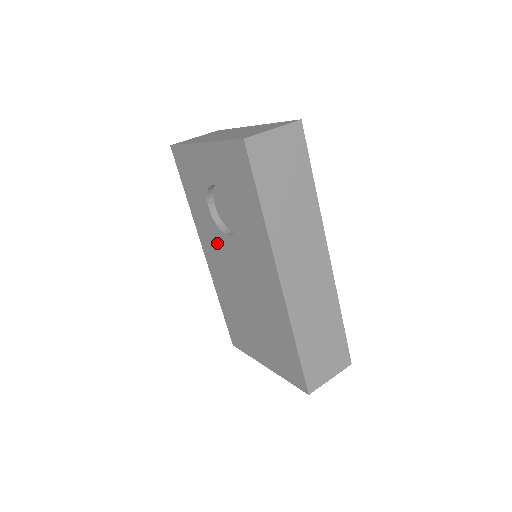
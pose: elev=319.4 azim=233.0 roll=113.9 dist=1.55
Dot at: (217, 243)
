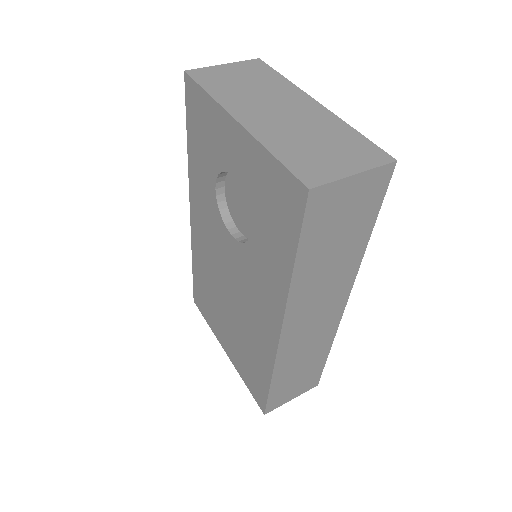
Dot at: (212, 224)
